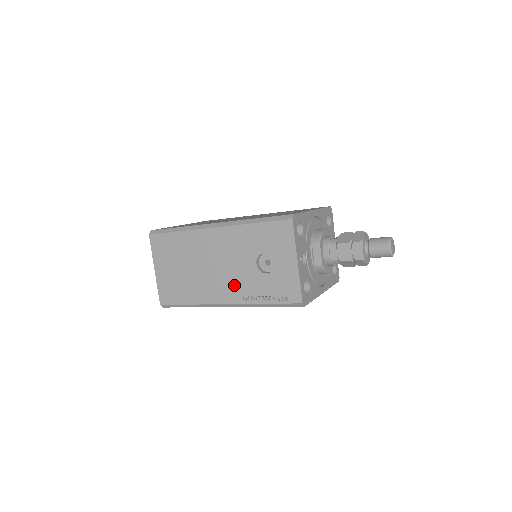
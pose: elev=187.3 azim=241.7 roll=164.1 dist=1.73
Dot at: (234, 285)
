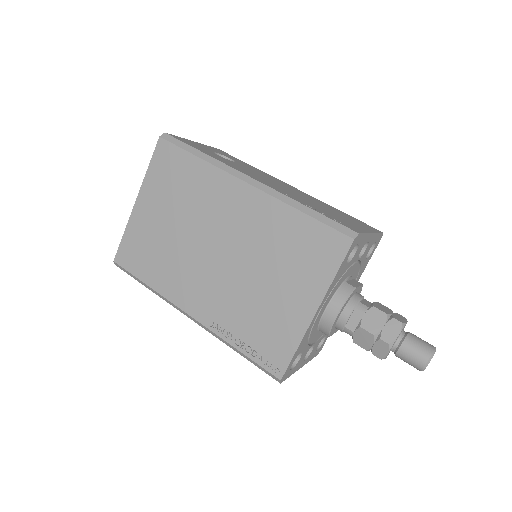
Dot at: occluded
